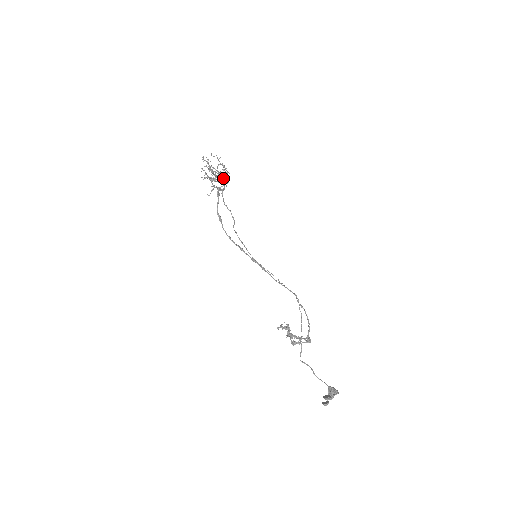
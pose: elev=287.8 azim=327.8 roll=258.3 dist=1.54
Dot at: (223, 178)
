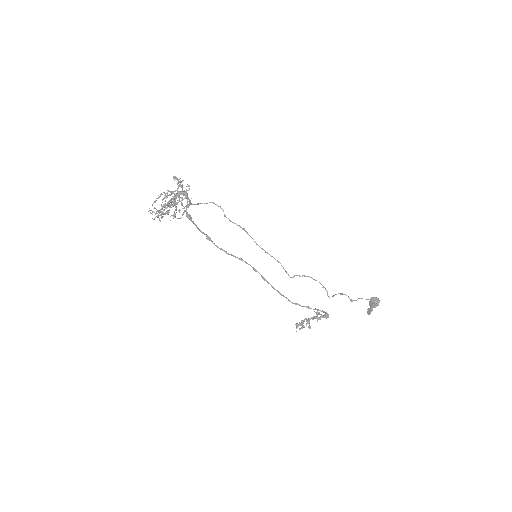
Dot at: occluded
